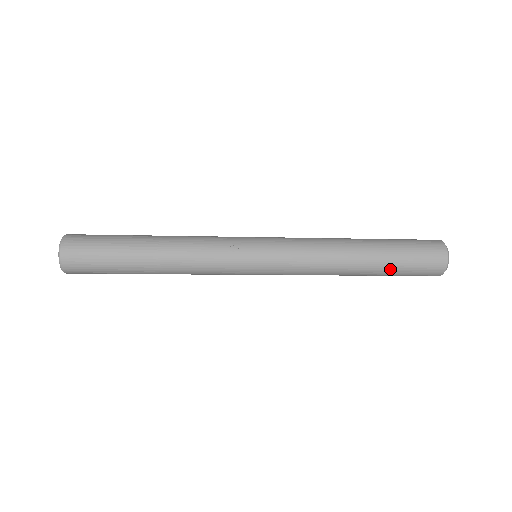
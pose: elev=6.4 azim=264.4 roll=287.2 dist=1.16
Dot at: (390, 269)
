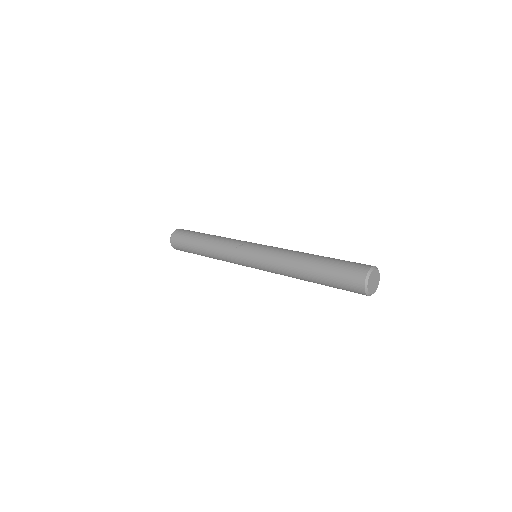
Dot at: (324, 280)
